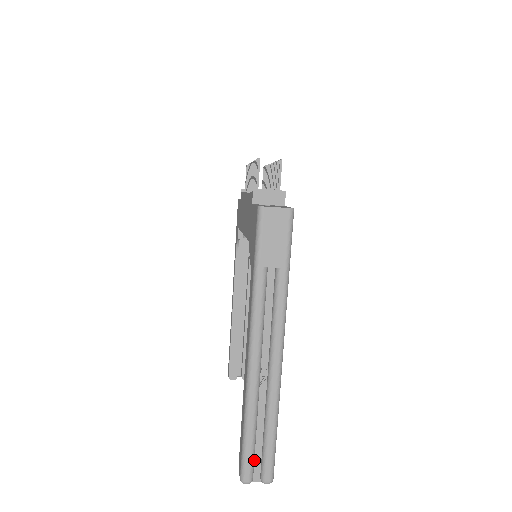
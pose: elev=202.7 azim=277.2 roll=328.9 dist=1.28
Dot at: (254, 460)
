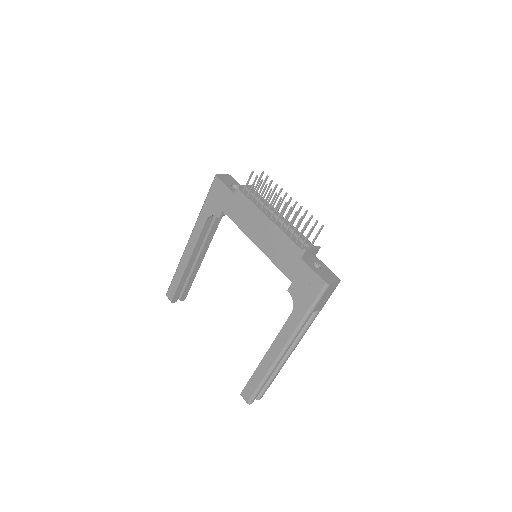
Dot at: occluded
